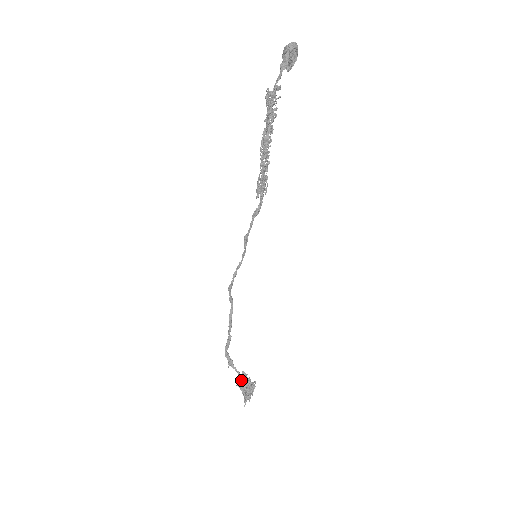
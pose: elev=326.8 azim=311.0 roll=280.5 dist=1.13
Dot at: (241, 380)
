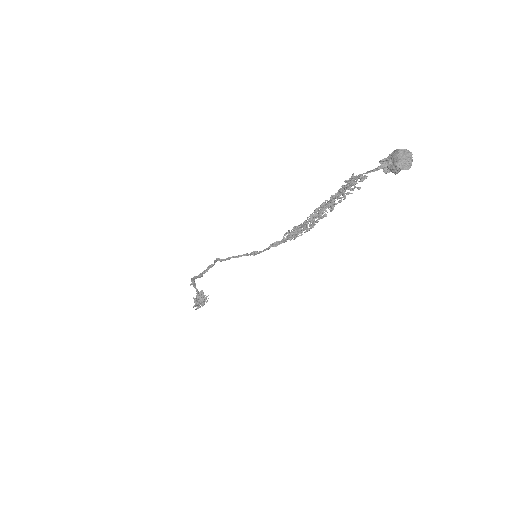
Dot at: (197, 295)
